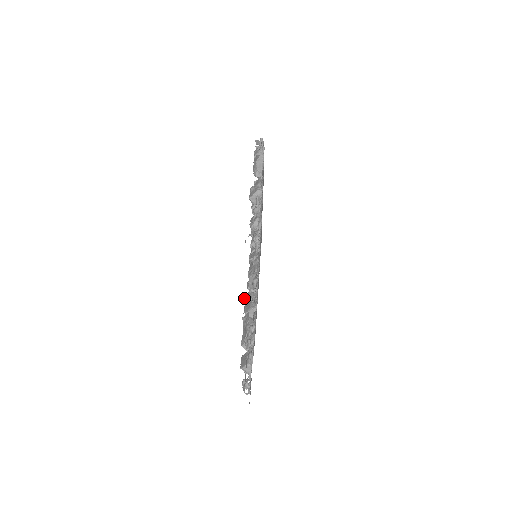
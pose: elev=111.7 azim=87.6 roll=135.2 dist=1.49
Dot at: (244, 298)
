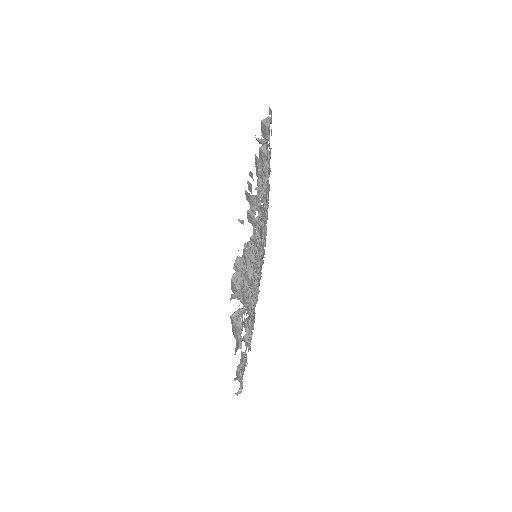
Dot at: (249, 175)
